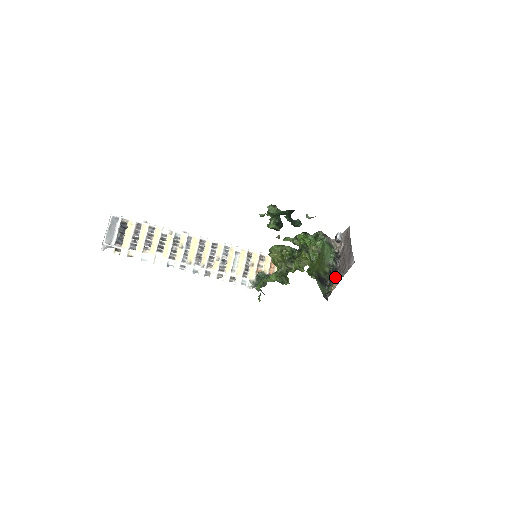
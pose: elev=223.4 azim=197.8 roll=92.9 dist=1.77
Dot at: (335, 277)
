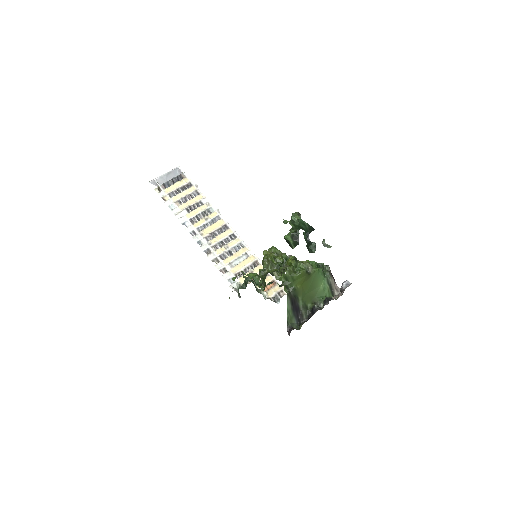
Dot at: (312, 315)
